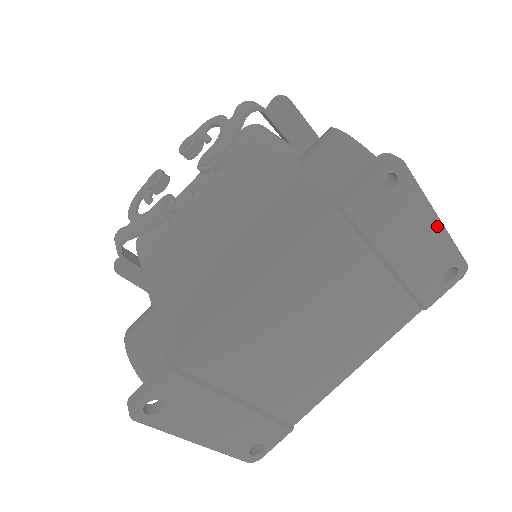
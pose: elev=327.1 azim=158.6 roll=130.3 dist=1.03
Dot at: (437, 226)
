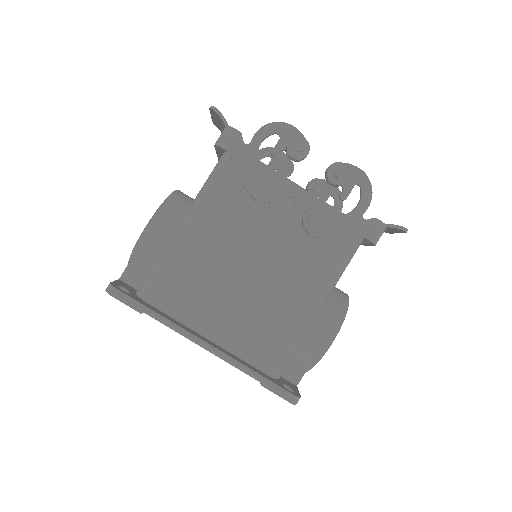
Dot at: occluded
